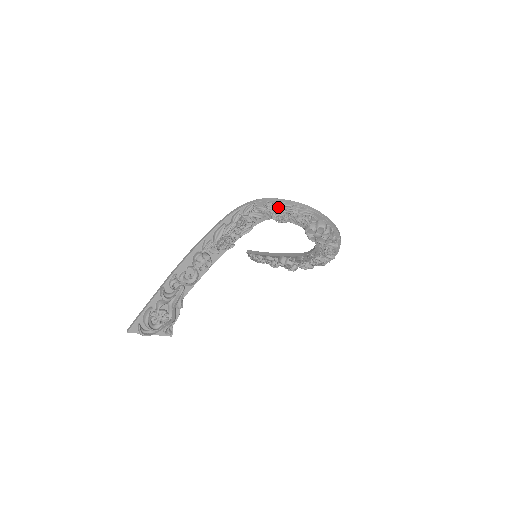
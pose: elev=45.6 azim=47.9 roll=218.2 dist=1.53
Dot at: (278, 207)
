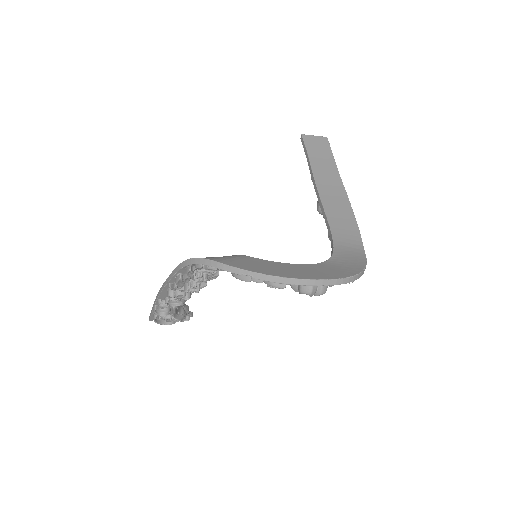
Dot at: (233, 276)
